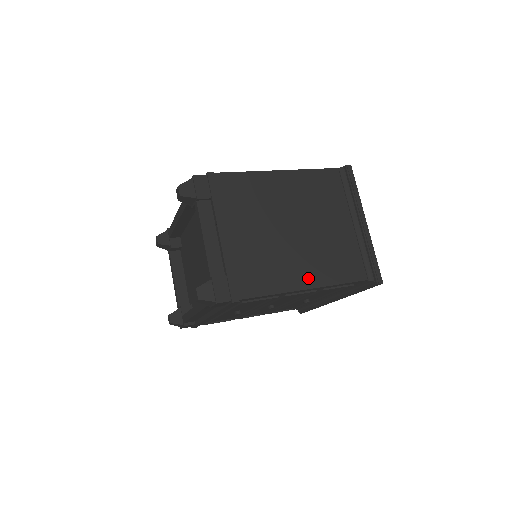
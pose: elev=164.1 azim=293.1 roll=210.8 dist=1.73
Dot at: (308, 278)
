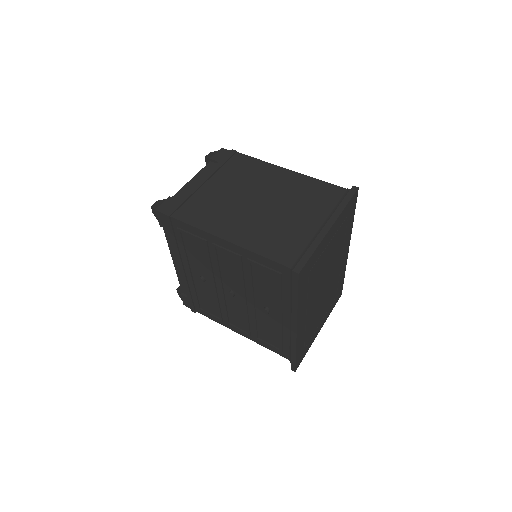
Dot at: (236, 235)
